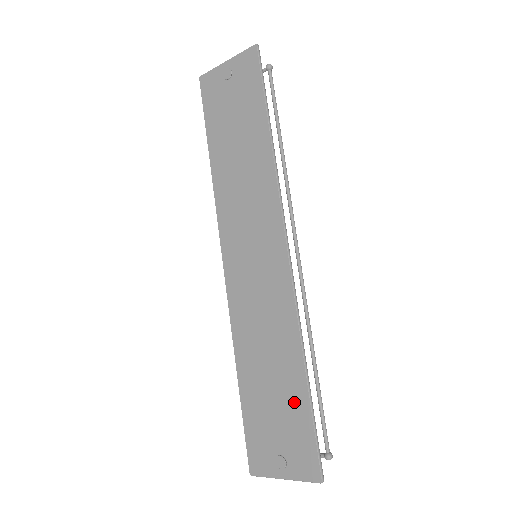
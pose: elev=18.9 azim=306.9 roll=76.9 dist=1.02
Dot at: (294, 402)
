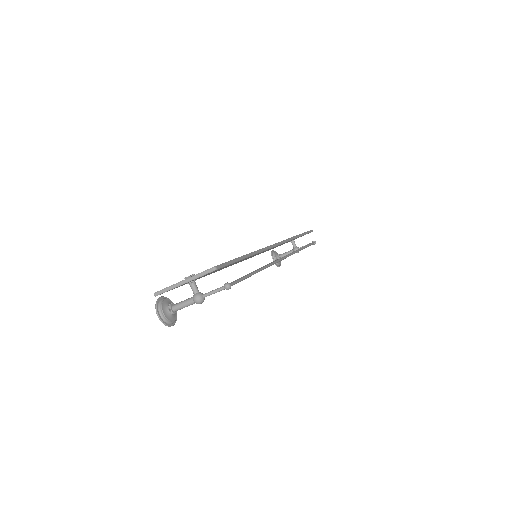
Dot at: occluded
